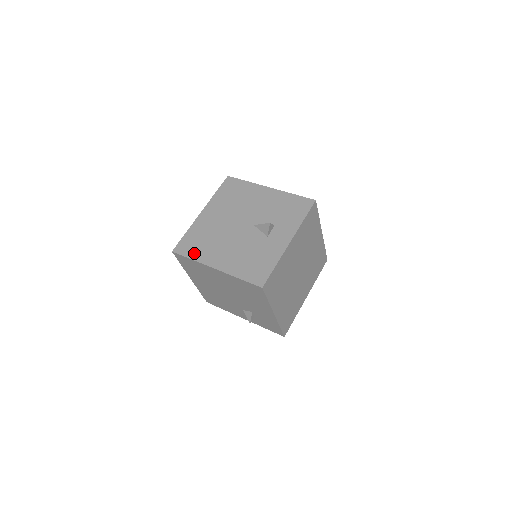
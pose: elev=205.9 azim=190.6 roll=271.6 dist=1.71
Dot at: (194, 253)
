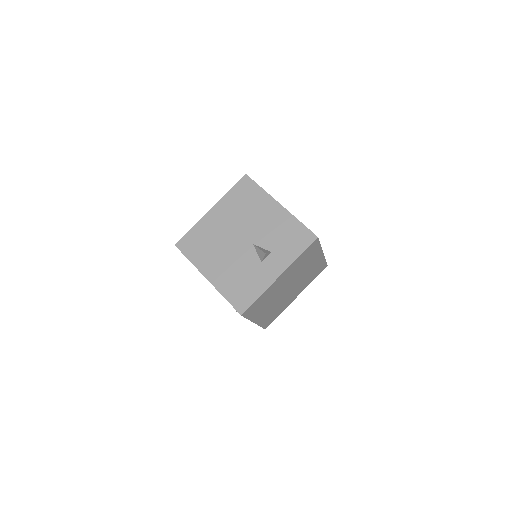
Dot at: (193, 255)
